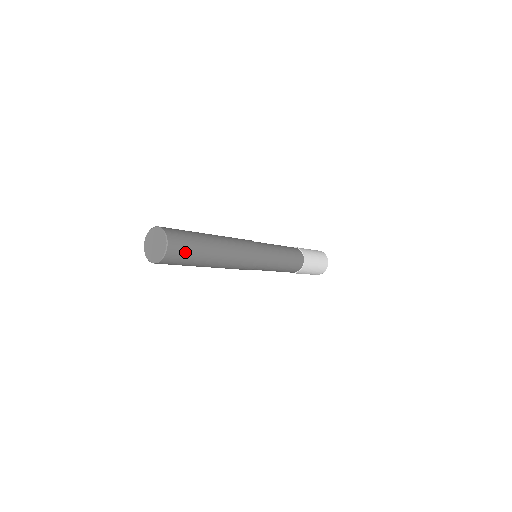
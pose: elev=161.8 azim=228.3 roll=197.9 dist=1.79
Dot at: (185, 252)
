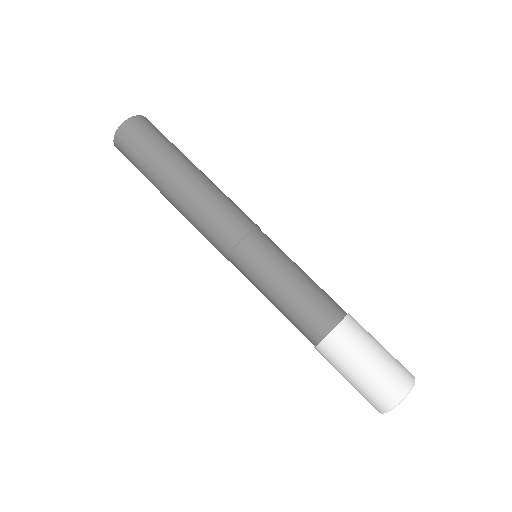
Dot at: (139, 143)
